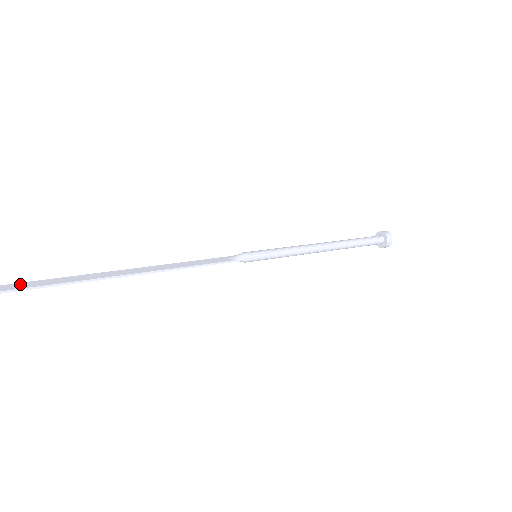
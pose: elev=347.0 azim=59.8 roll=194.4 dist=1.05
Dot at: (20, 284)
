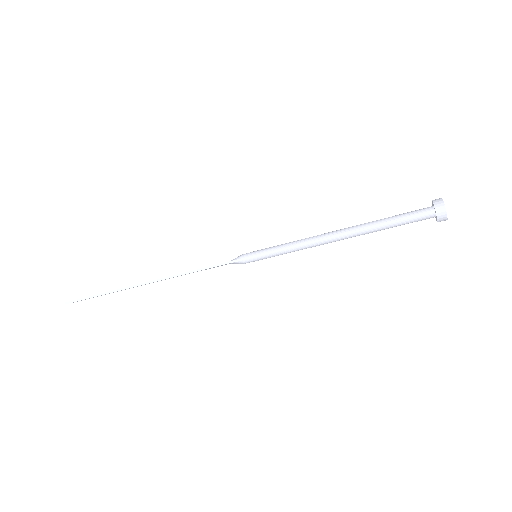
Dot at: (90, 296)
